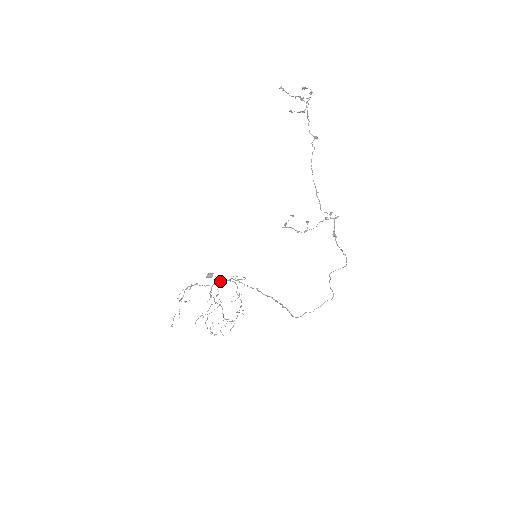
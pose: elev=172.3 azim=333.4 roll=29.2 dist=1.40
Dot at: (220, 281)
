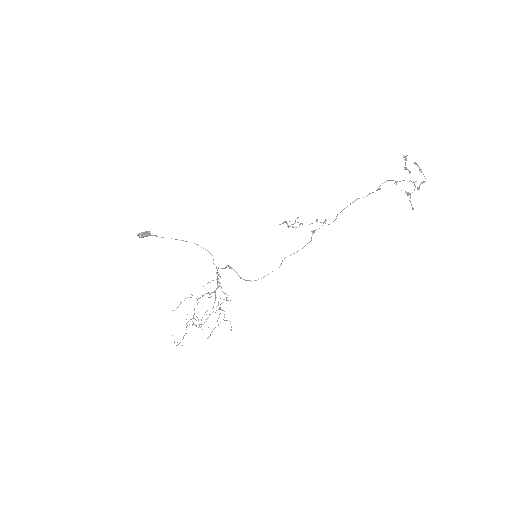
Dot at: occluded
